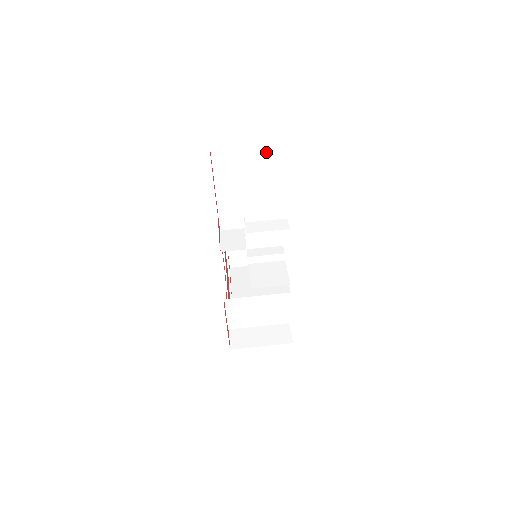
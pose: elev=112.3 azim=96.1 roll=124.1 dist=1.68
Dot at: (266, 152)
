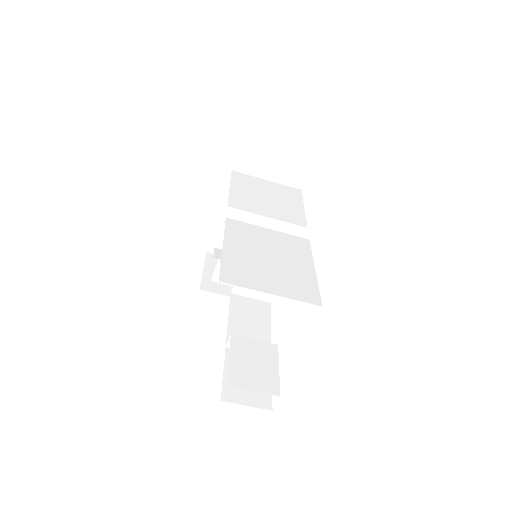
Dot at: occluded
